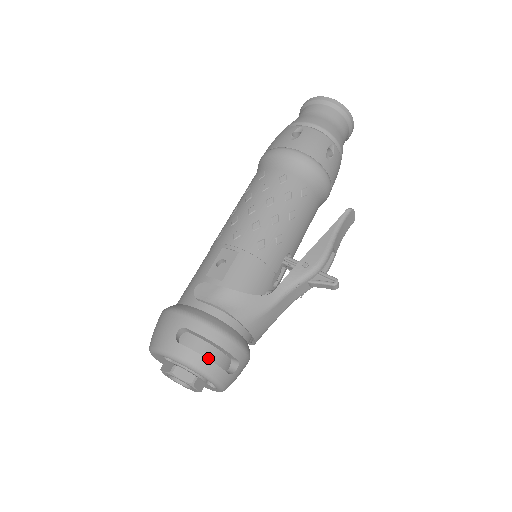
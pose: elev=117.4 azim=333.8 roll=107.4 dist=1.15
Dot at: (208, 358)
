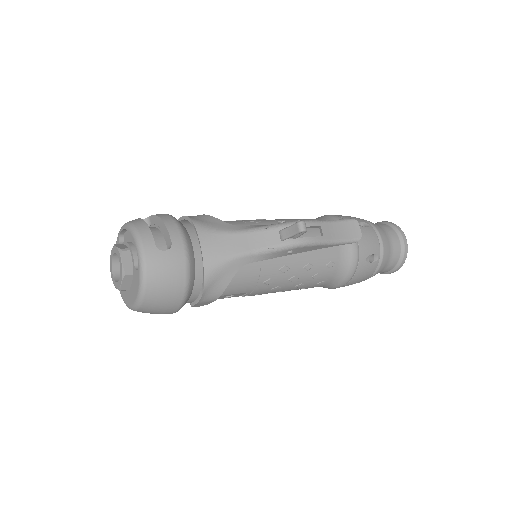
Dot at: occluded
